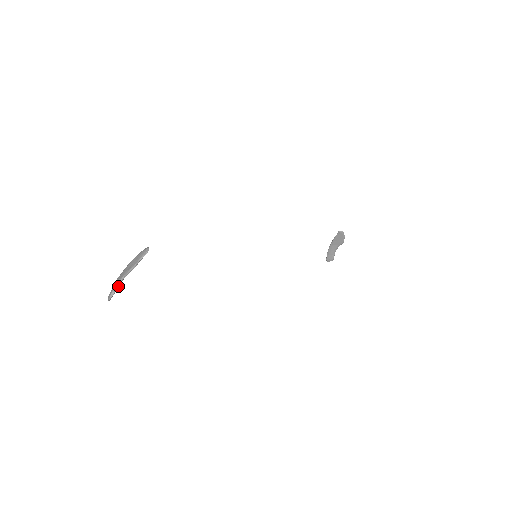
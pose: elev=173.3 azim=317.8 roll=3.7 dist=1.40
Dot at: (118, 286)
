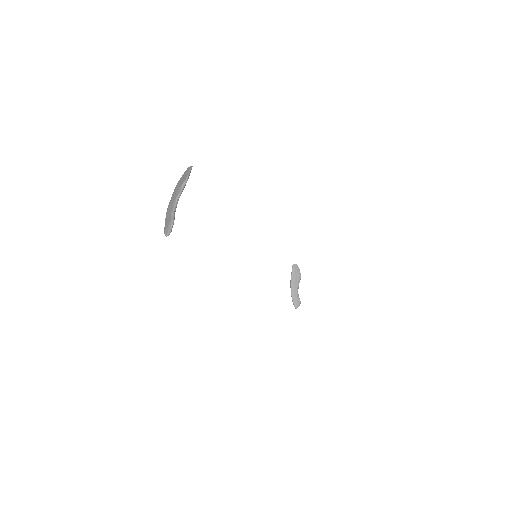
Dot at: (175, 211)
